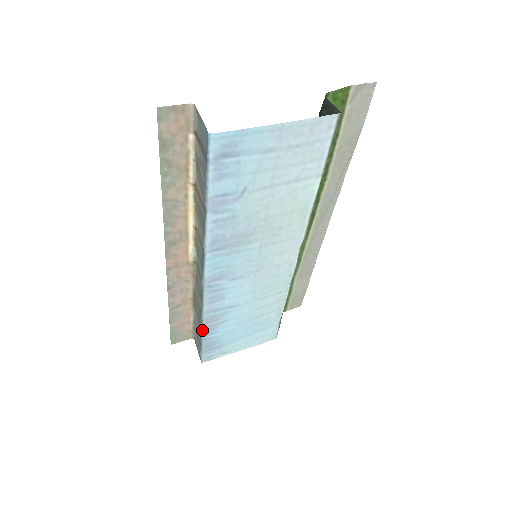
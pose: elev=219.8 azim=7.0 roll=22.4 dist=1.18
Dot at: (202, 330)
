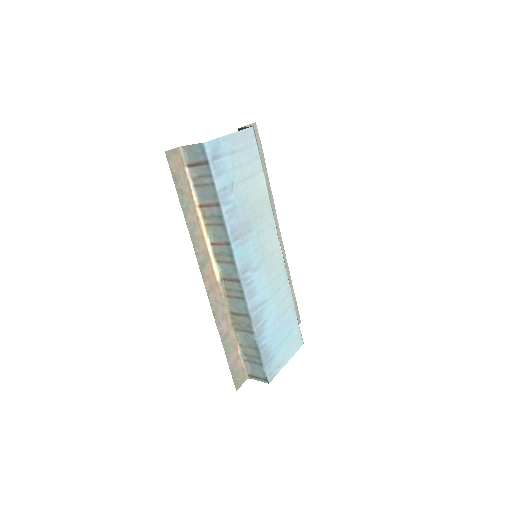
Dot at: (255, 335)
